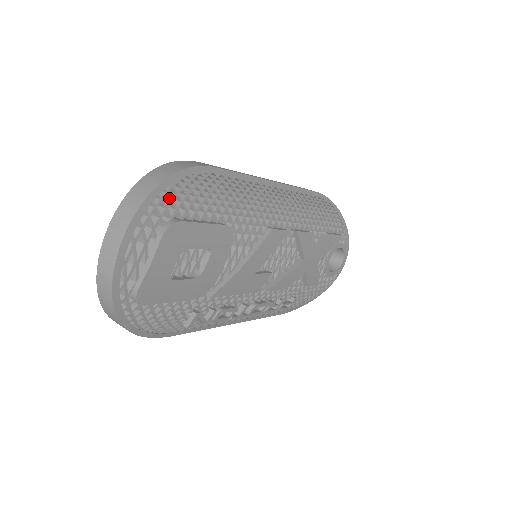
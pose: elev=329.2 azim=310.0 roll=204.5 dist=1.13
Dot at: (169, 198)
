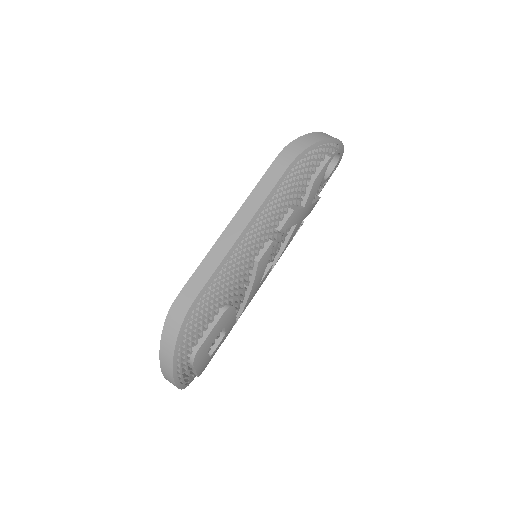
Dot at: (183, 351)
